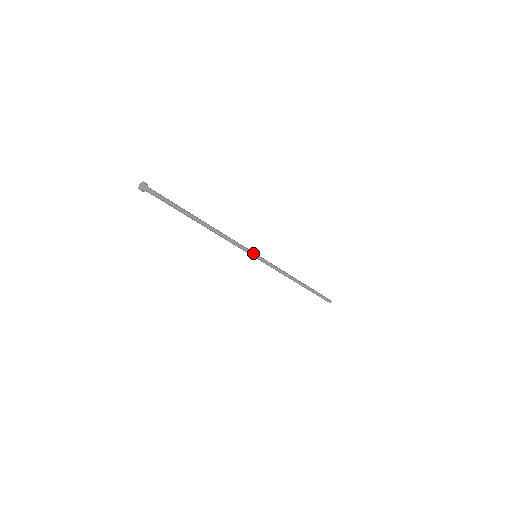
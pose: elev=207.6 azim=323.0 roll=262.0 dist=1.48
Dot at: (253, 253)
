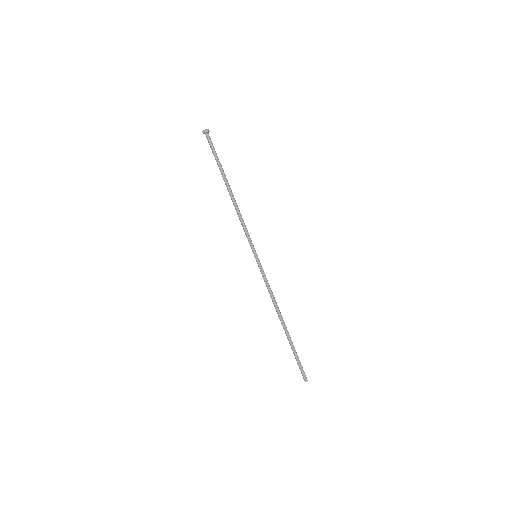
Dot at: (255, 250)
